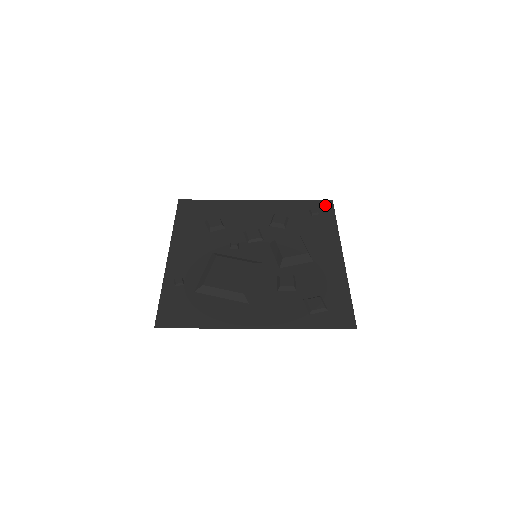
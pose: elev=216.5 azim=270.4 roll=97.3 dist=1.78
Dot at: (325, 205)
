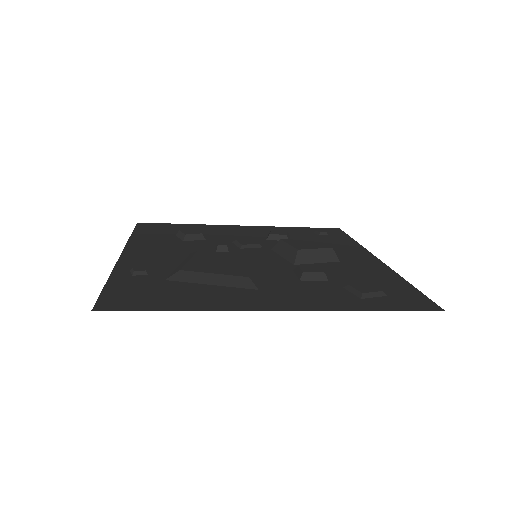
Dot at: (332, 230)
